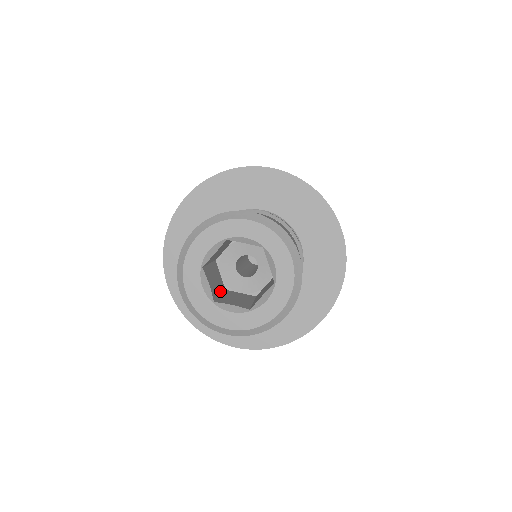
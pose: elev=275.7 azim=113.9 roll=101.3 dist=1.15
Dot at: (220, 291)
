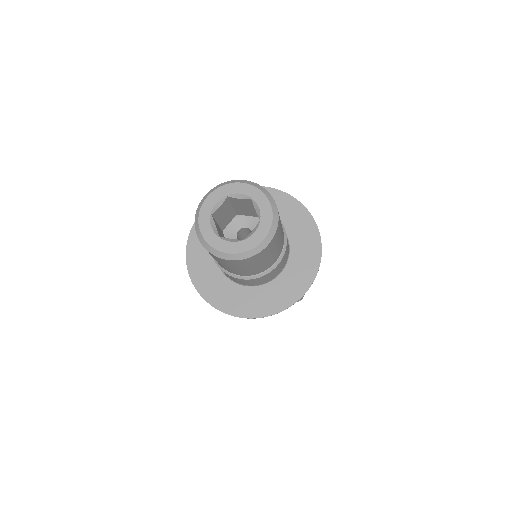
Dot at: occluded
